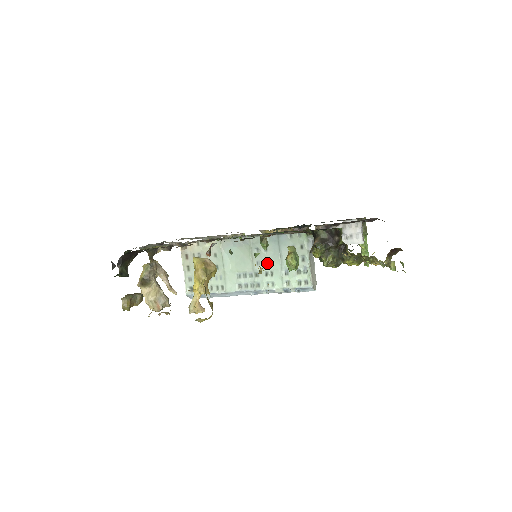
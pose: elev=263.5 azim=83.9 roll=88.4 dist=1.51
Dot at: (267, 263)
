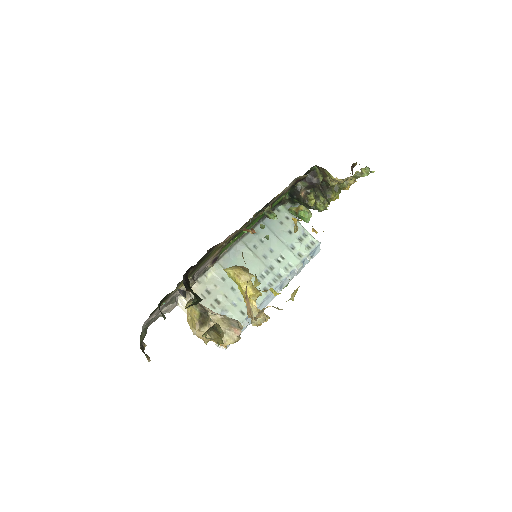
Dot at: (272, 251)
